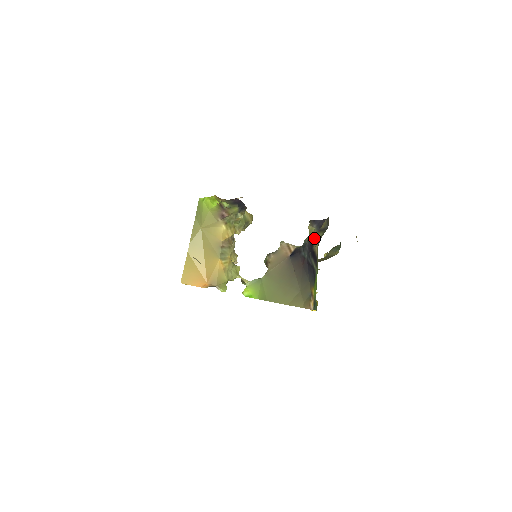
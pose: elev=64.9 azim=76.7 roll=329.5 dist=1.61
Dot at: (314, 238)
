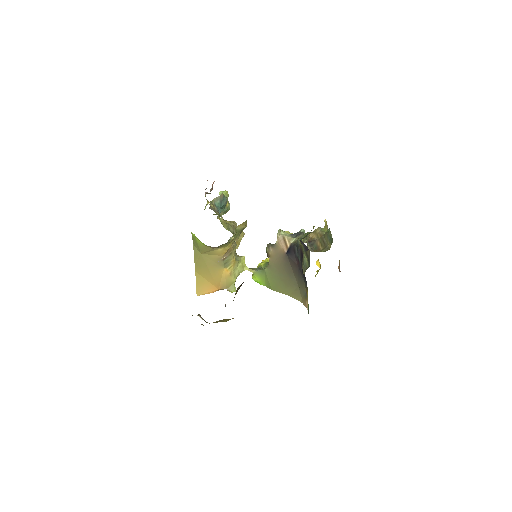
Dot at: (303, 253)
